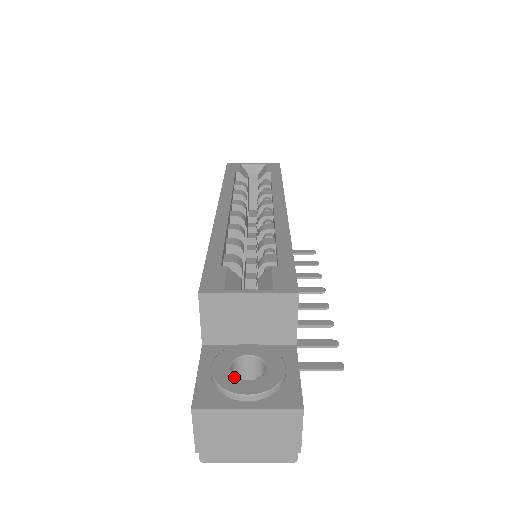
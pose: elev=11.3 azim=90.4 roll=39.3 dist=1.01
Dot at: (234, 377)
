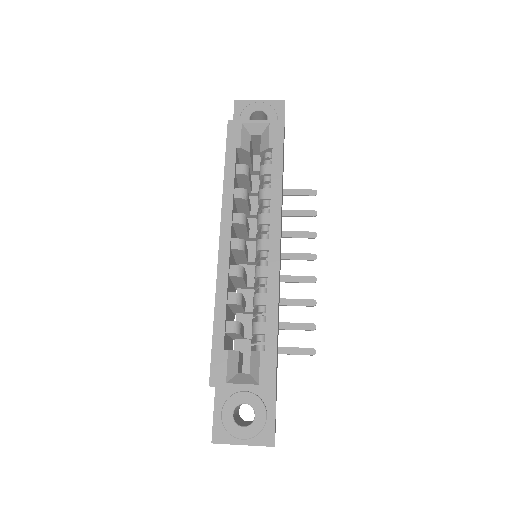
Dot at: (235, 424)
